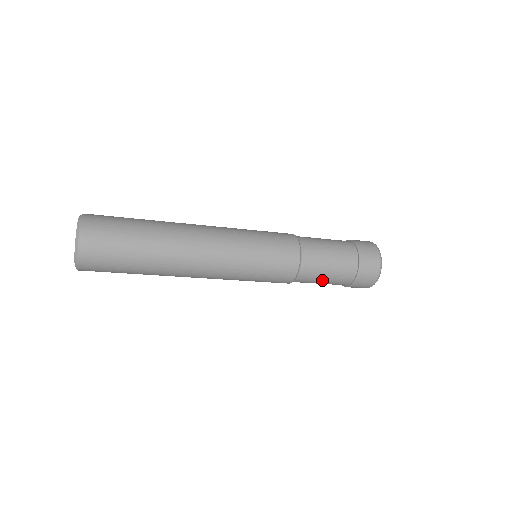
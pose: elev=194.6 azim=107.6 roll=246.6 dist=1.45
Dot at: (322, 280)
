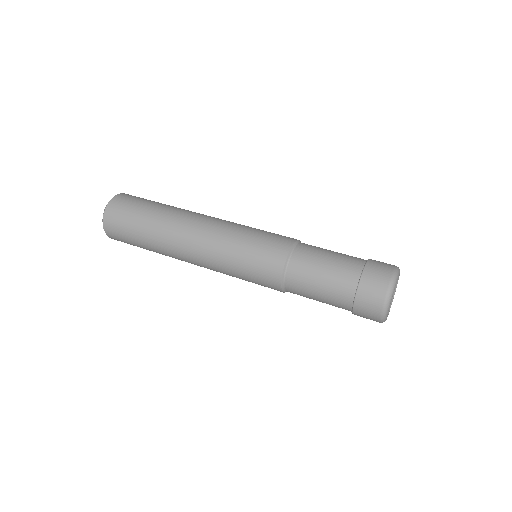
Dot at: occluded
